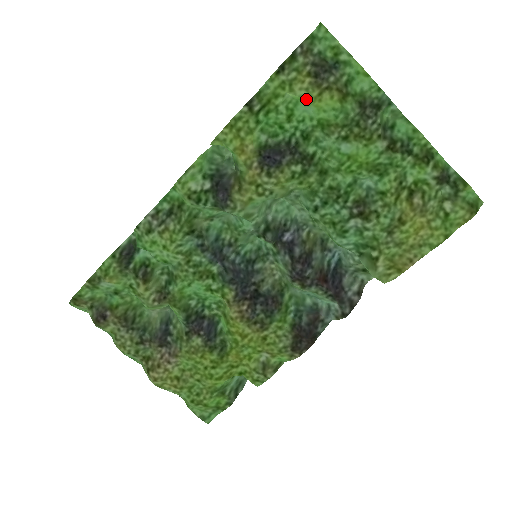
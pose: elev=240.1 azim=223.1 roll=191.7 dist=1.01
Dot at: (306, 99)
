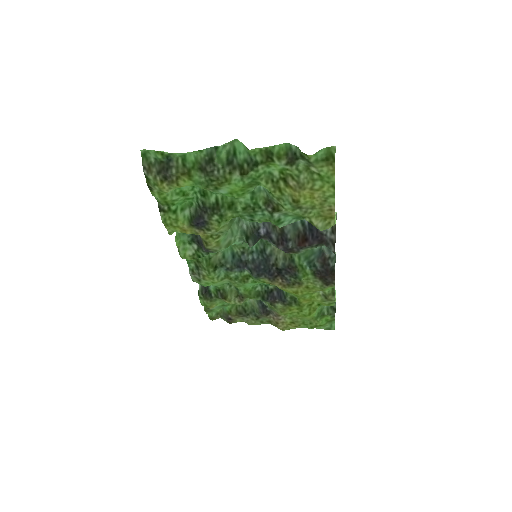
Dot at: occluded
